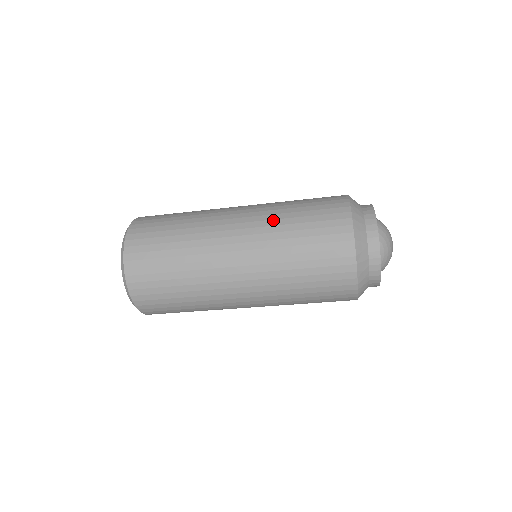
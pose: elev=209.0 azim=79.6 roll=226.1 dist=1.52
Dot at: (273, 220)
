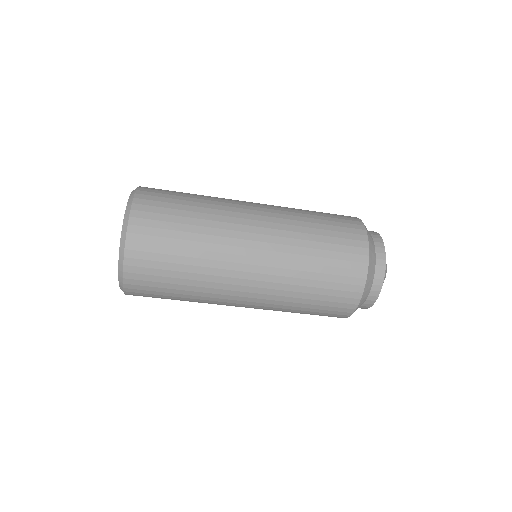
Dot at: (293, 216)
